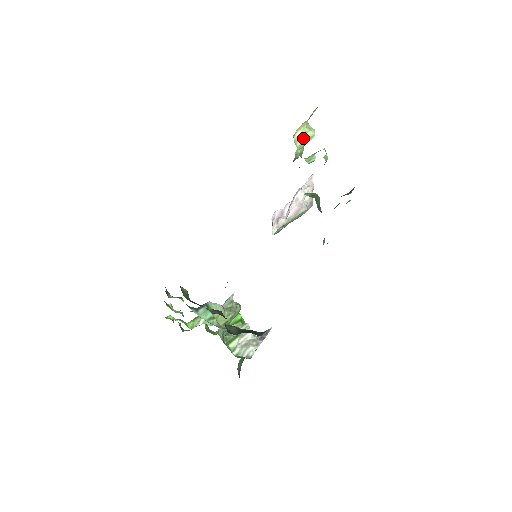
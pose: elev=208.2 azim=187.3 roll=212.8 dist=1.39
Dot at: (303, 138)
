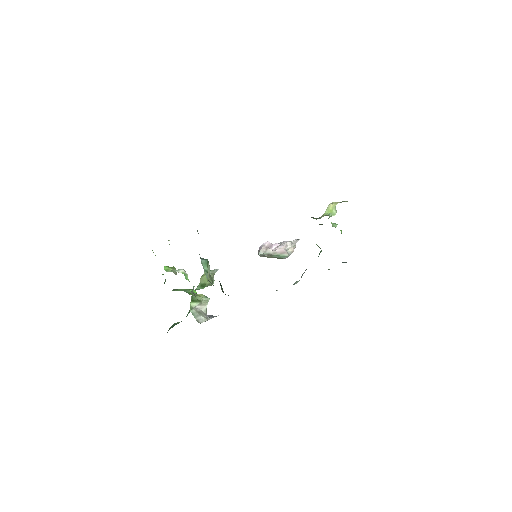
Dot at: (330, 210)
